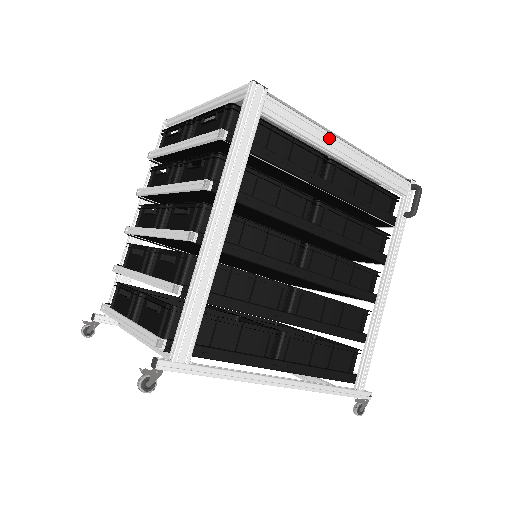
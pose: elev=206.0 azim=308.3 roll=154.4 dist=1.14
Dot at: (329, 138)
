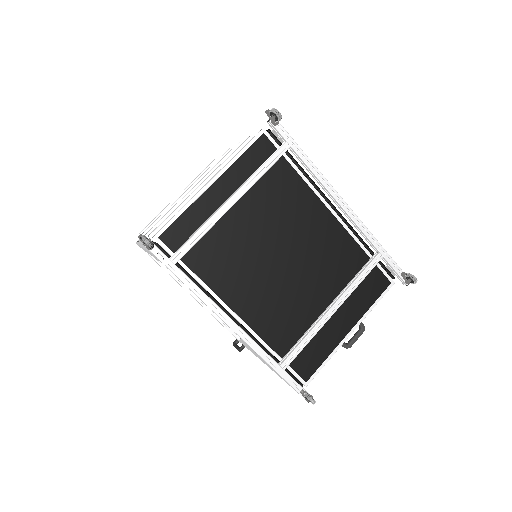
Dot at: occluded
